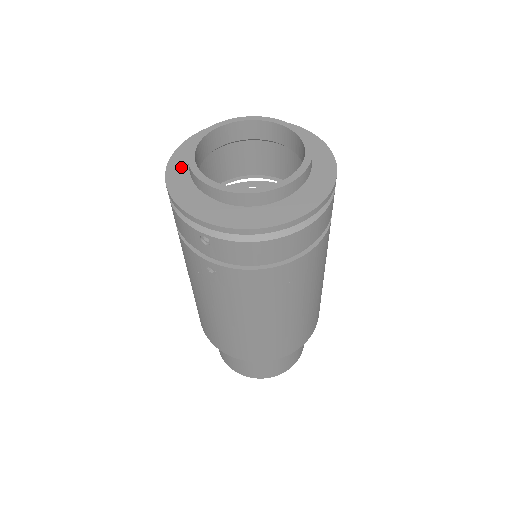
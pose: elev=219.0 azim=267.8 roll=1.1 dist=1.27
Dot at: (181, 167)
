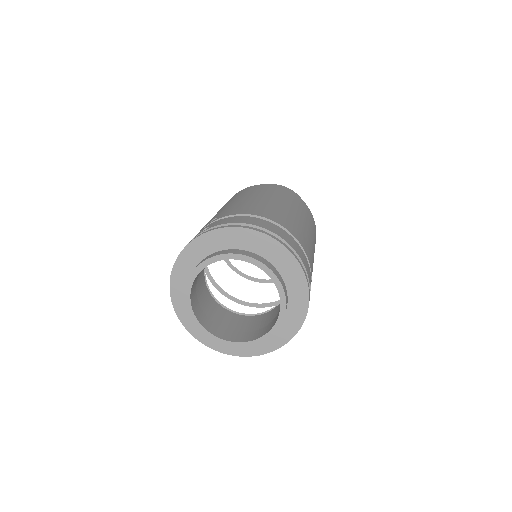
Dot at: (181, 292)
